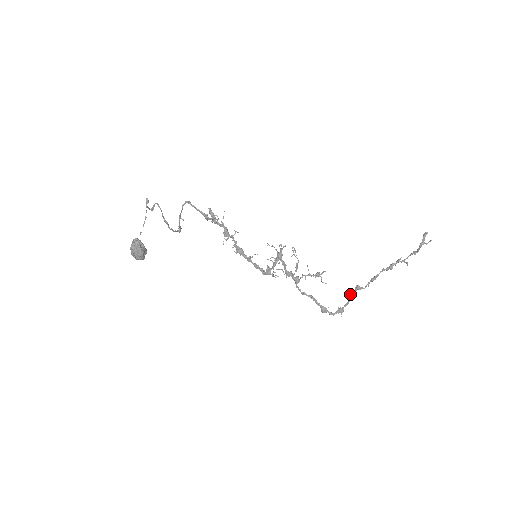
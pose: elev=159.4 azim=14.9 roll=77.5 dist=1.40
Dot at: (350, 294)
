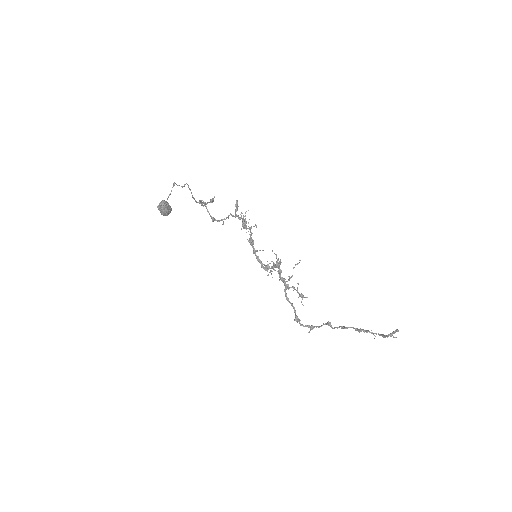
Dot at: (323, 323)
